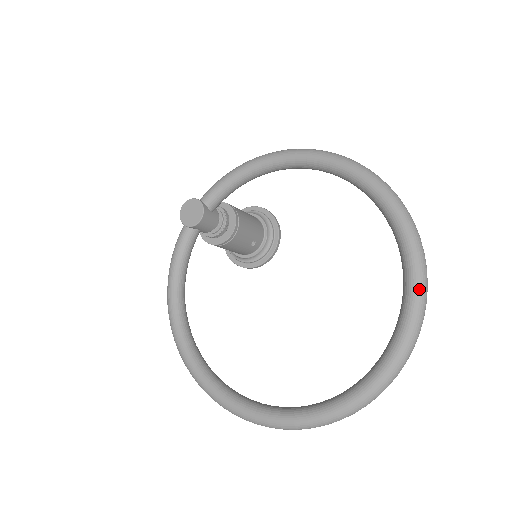
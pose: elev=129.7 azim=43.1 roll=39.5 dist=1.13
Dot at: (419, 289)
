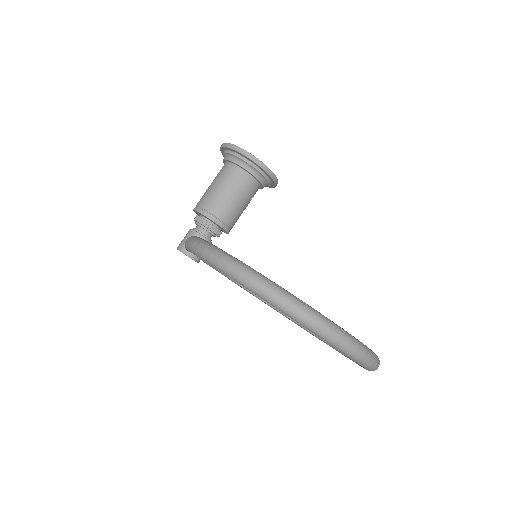
Dot at: (366, 368)
